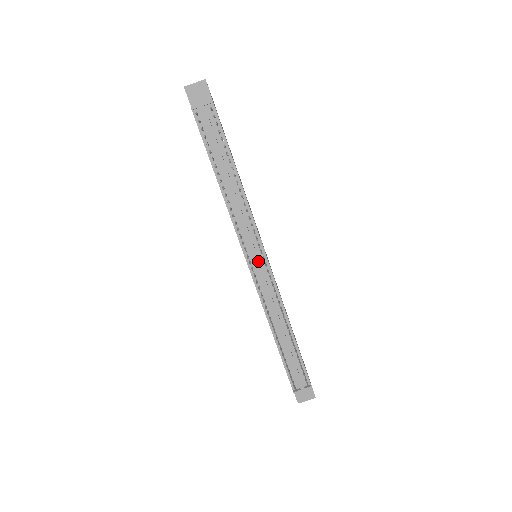
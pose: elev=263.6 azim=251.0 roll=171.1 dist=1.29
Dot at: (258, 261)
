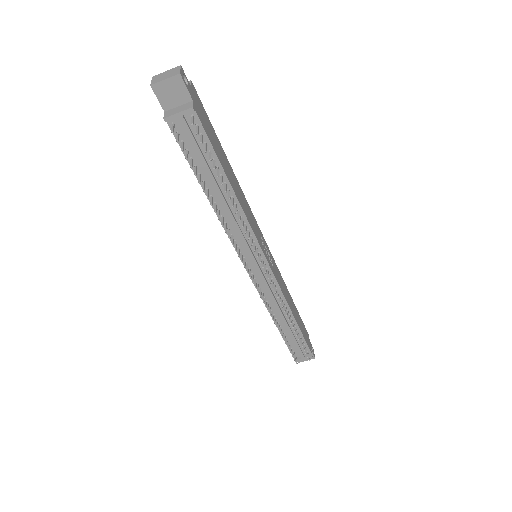
Dot at: (259, 269)
